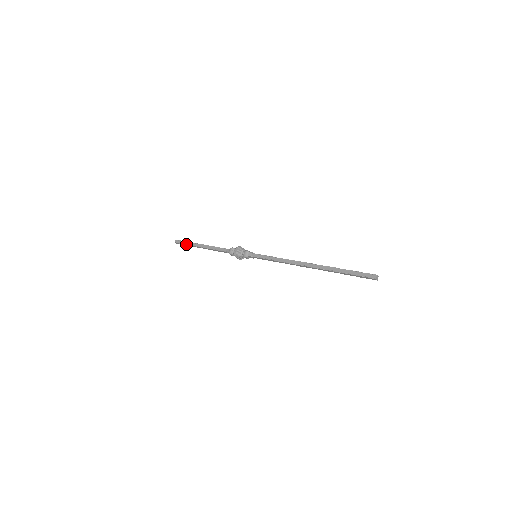
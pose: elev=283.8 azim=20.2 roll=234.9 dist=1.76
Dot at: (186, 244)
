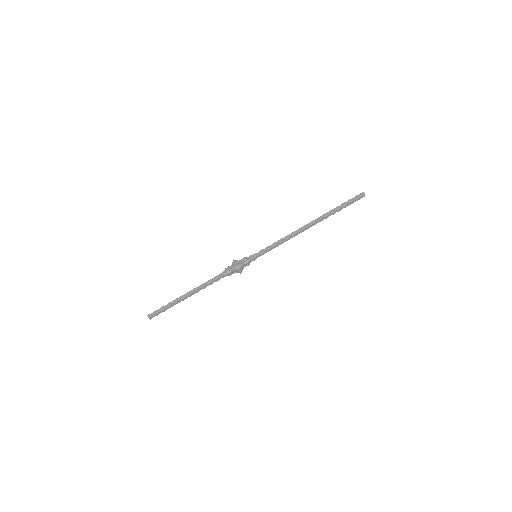
Dot at: (166, 307)
